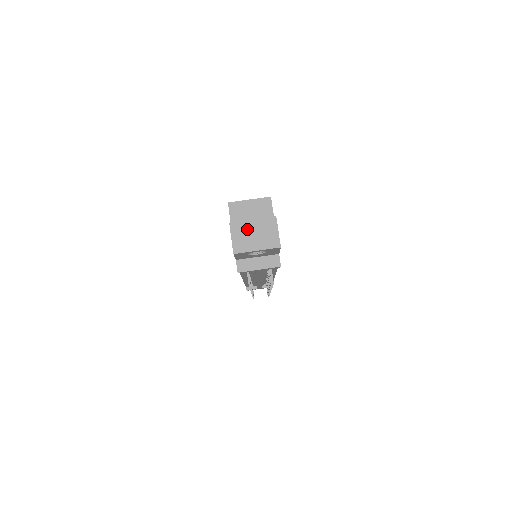
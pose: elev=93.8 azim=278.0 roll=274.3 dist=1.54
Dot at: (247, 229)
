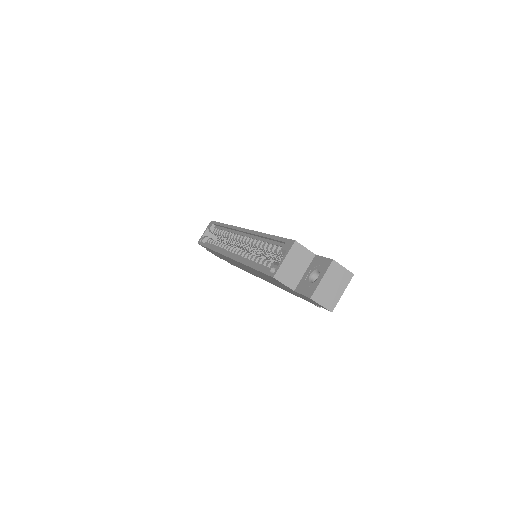
Dot at: (325, 289)
